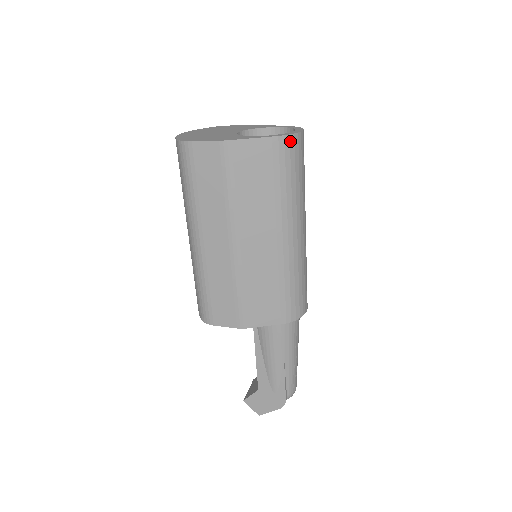
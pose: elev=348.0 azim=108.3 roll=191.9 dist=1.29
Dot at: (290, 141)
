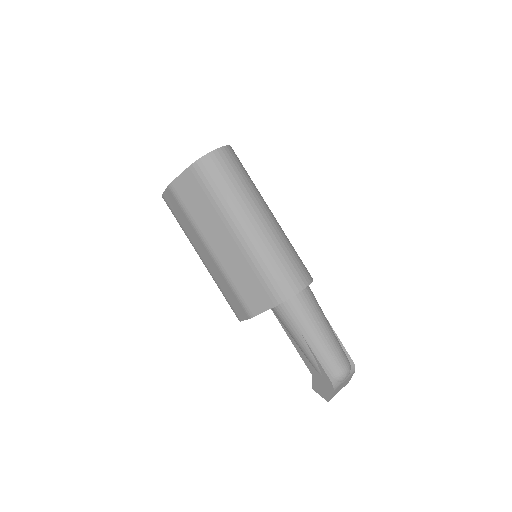
Dot at: (203, 162)
